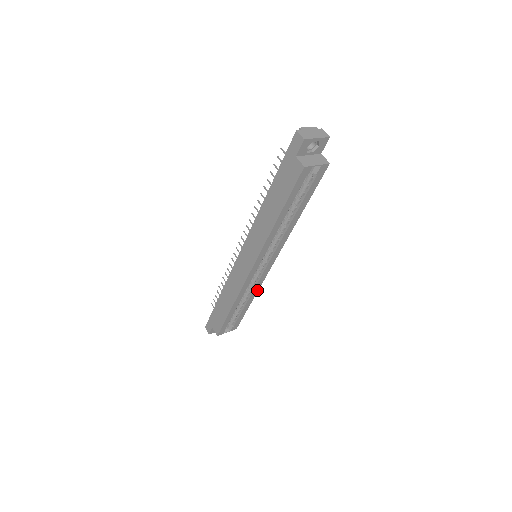
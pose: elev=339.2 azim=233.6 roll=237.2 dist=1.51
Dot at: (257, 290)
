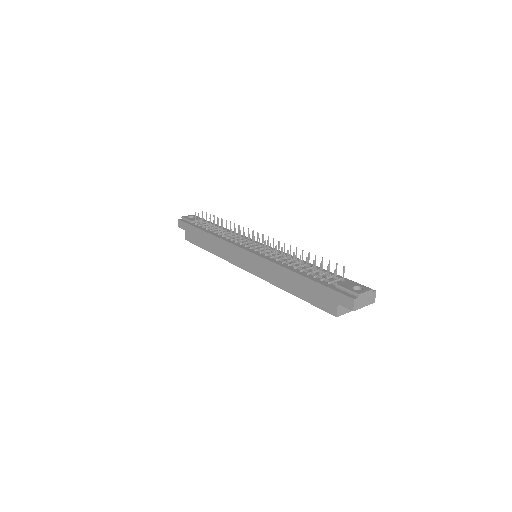
Dot at: occluded
